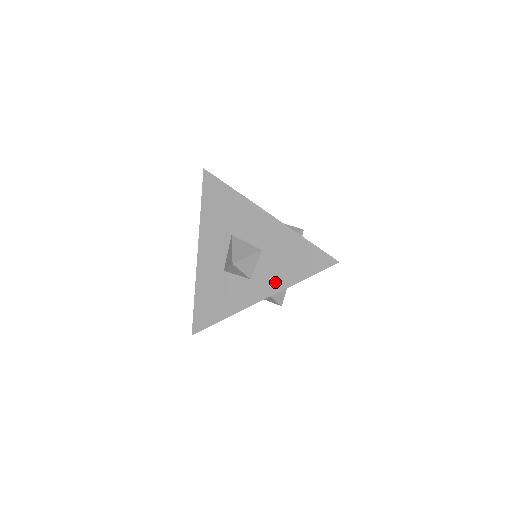
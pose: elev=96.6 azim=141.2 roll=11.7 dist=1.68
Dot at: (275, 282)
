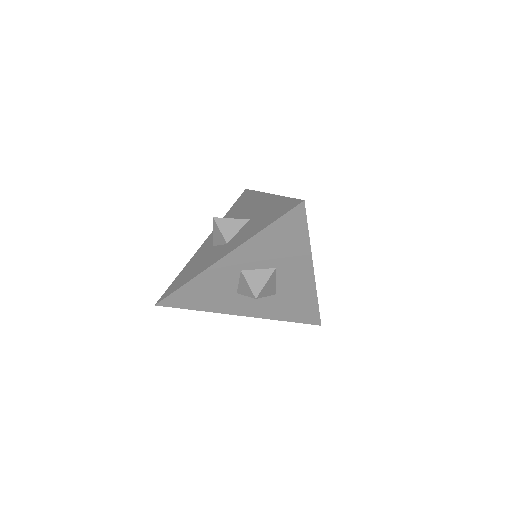
Dot at: (244, 238)
